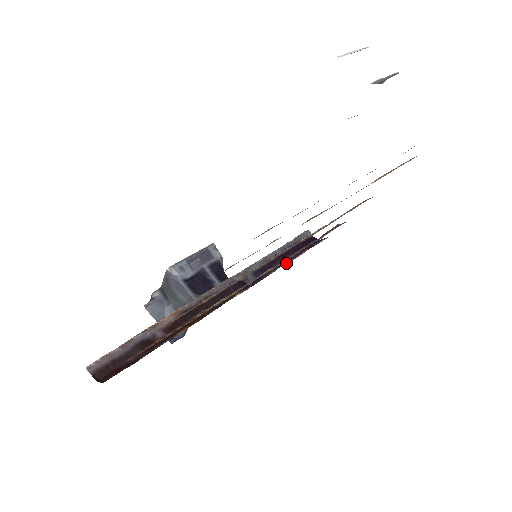
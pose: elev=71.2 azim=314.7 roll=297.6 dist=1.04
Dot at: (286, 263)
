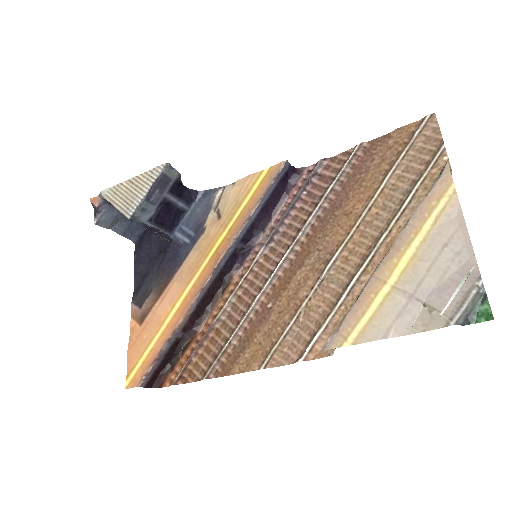
Dot at: (271, 222)
